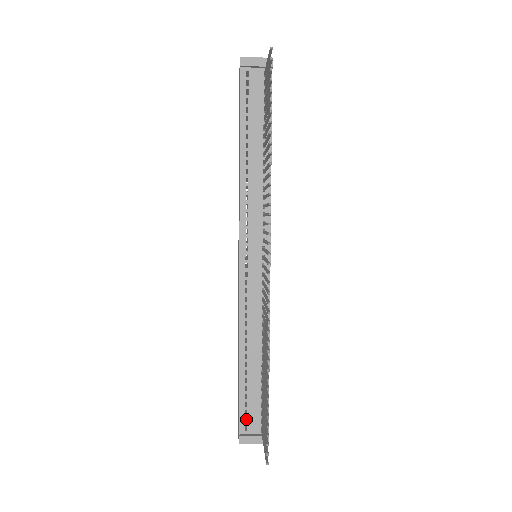
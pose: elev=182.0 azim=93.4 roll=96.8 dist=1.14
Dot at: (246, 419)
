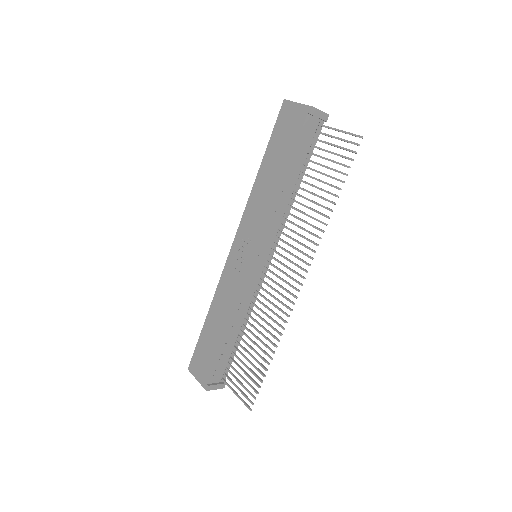
Dot at: occluded
